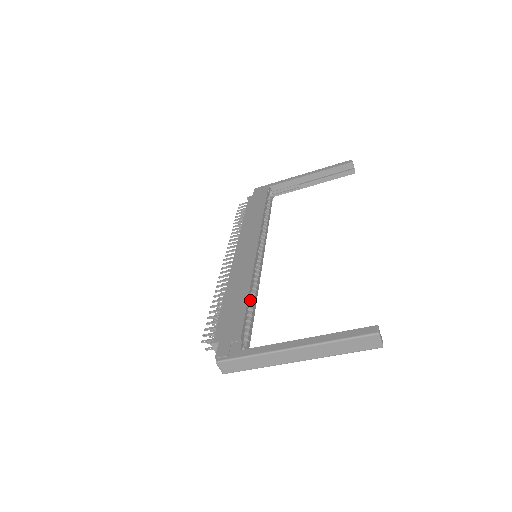
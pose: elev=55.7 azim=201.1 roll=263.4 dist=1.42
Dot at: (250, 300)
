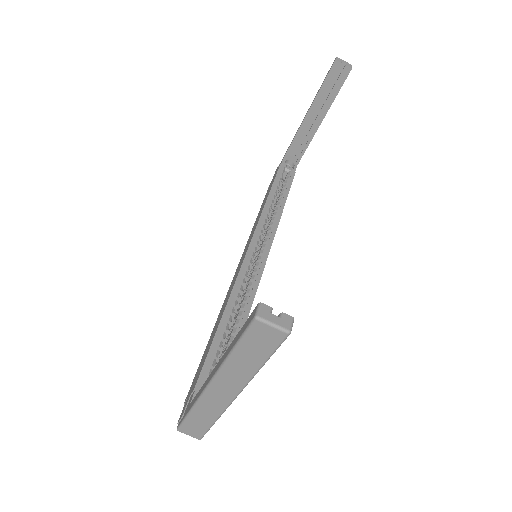
Dot at: (227, 323)
